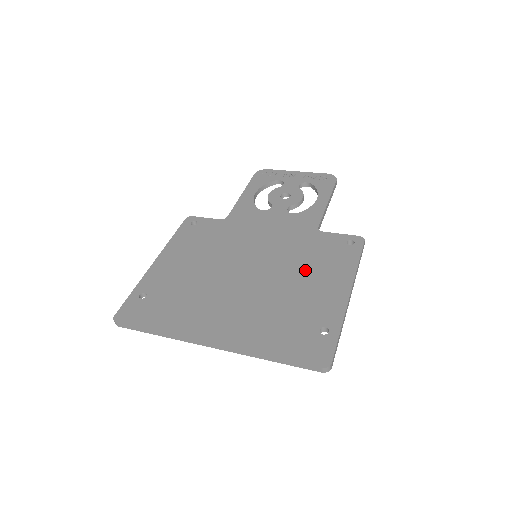
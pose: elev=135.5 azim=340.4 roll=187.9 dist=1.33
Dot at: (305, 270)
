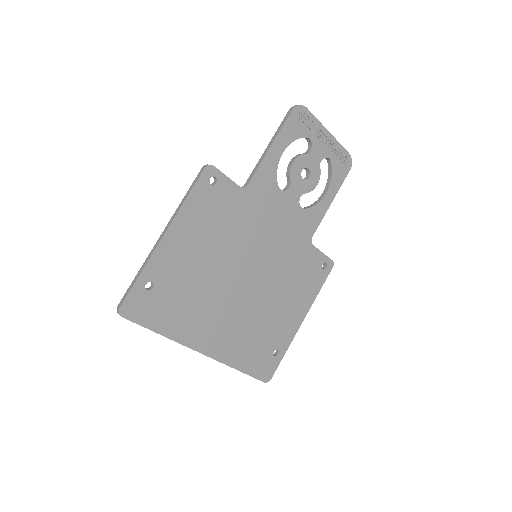
Dot at: (286, 290)
